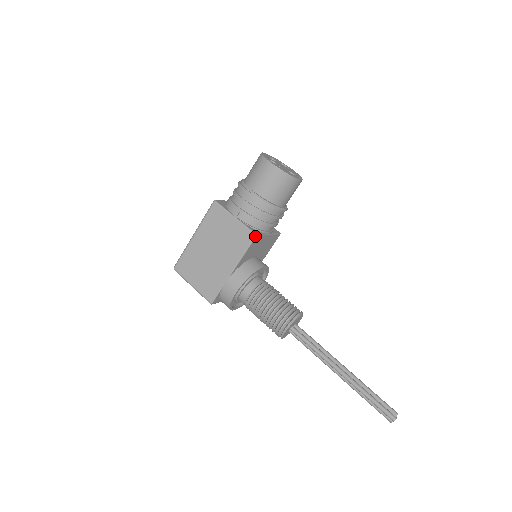
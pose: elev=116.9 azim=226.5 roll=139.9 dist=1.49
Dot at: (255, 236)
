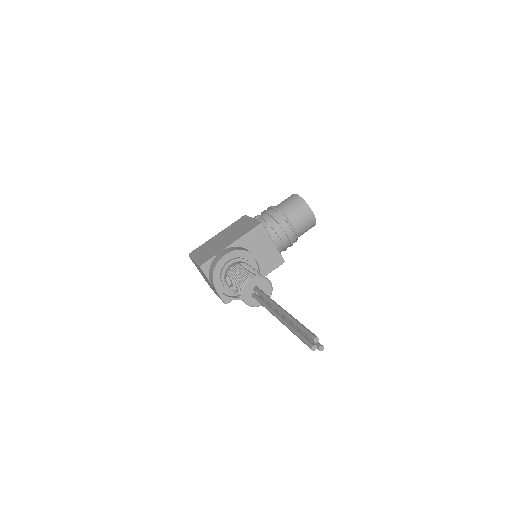
Dot at: (261, 223)
